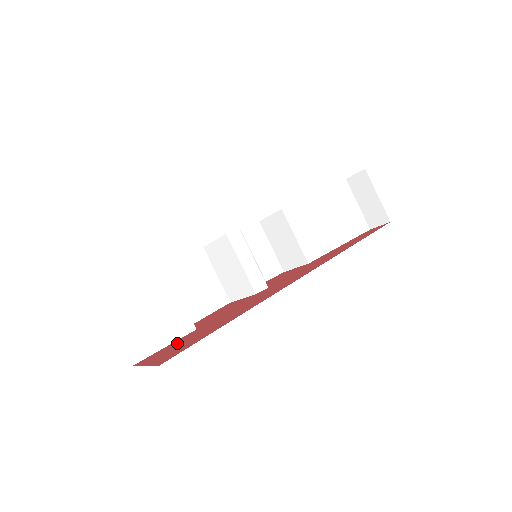
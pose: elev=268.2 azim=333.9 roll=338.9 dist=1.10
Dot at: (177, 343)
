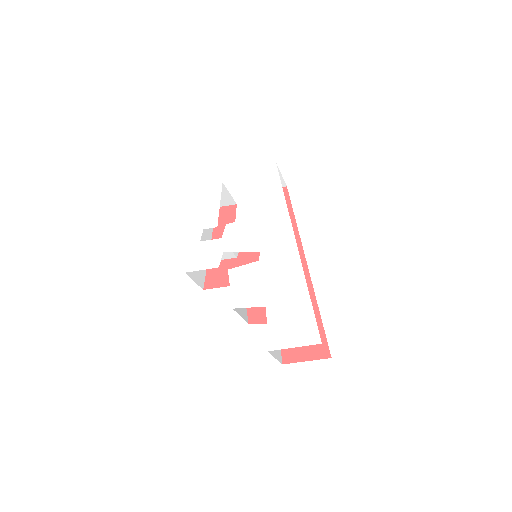
Dot at: occluded
